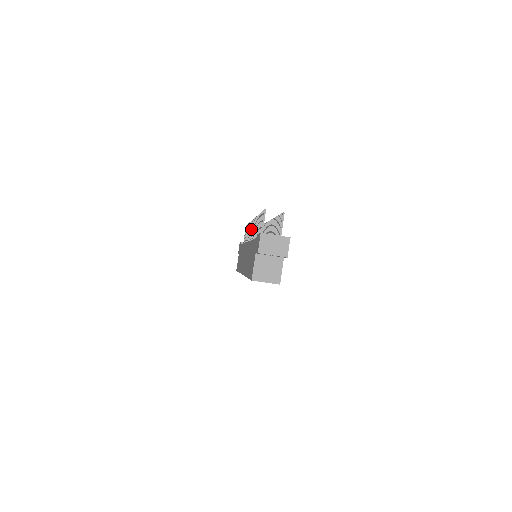
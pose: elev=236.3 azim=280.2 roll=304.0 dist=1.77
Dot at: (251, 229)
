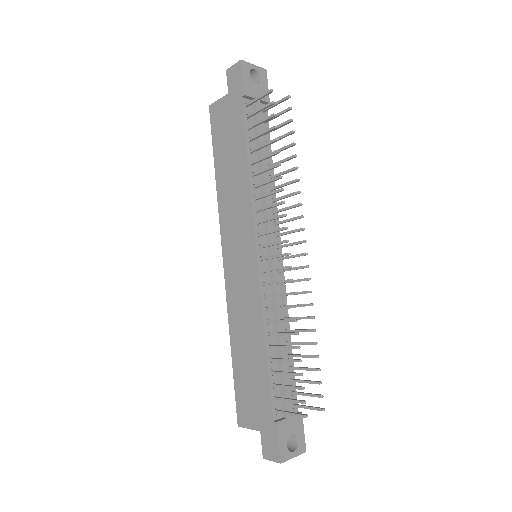
Dot at: occluded
